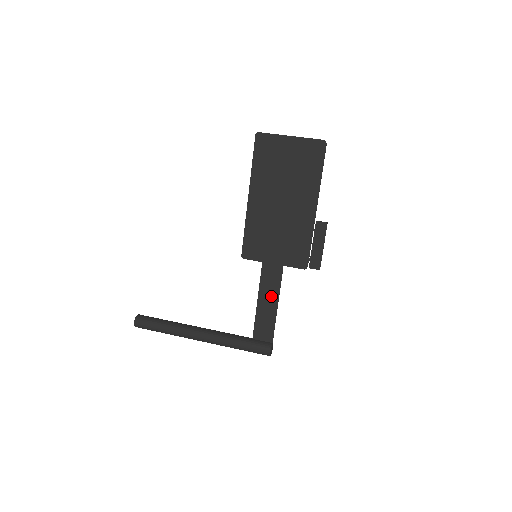
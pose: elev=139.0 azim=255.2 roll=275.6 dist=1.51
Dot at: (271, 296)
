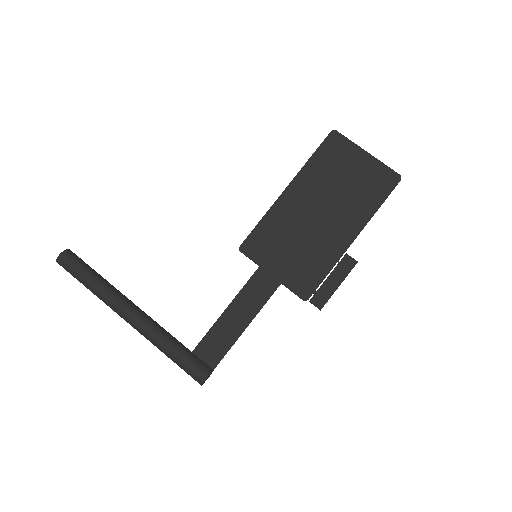
Dot at: (246, 311)
